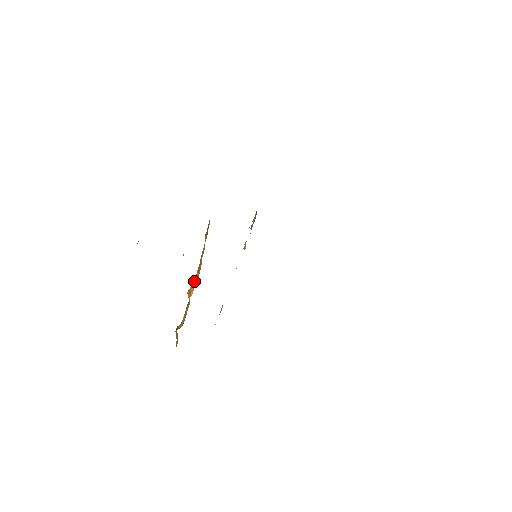
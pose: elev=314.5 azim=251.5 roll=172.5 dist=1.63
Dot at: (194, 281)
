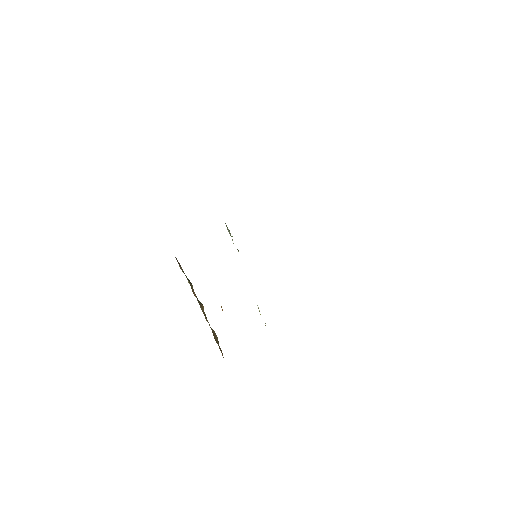
Dot at: occluded
